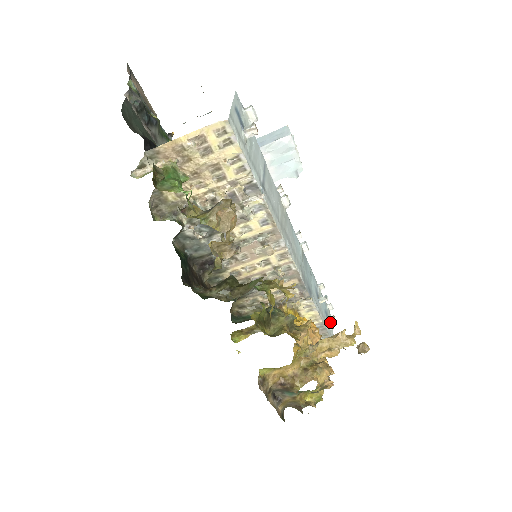
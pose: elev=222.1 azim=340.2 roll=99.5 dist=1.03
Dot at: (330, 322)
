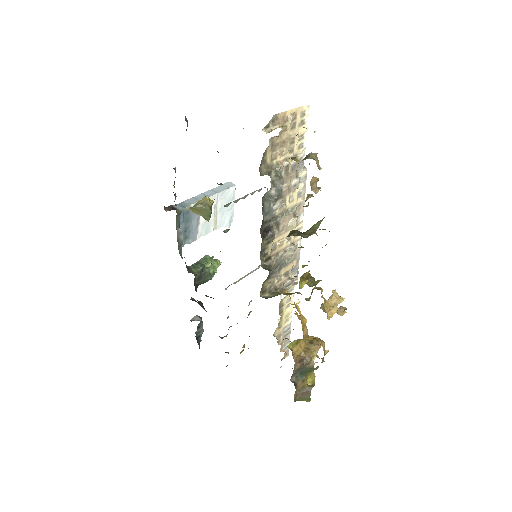
Dot at: occluded
